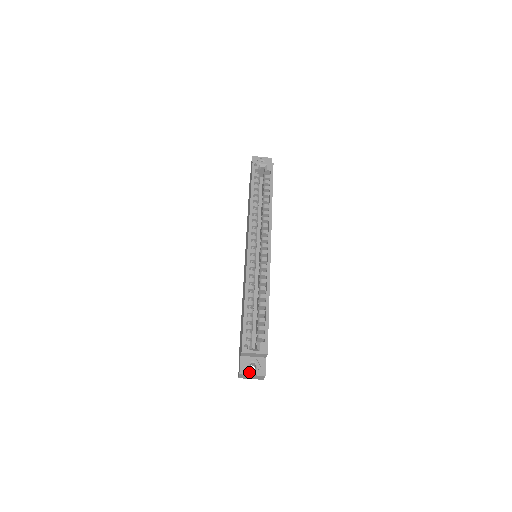
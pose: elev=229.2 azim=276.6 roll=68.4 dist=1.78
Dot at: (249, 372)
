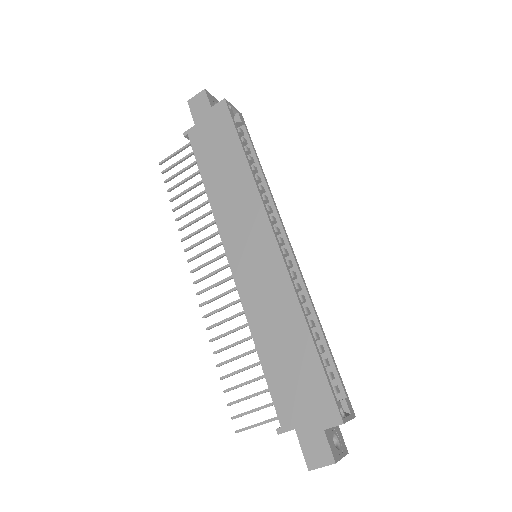
Dot at: (339, 454)
